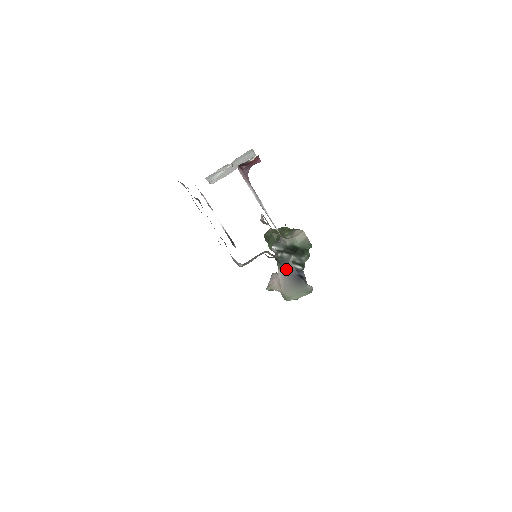
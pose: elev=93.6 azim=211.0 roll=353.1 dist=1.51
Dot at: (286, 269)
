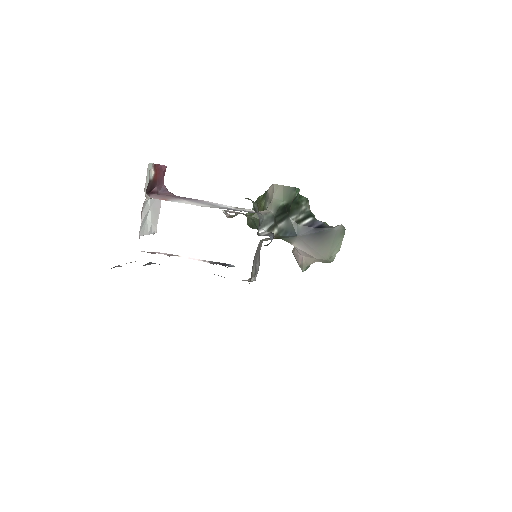
Dot at: (298, 236)
